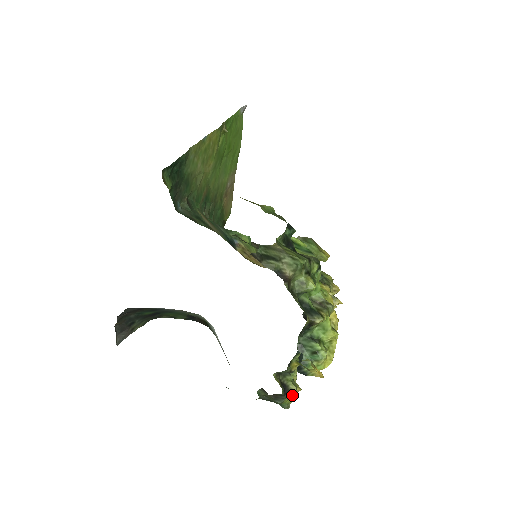
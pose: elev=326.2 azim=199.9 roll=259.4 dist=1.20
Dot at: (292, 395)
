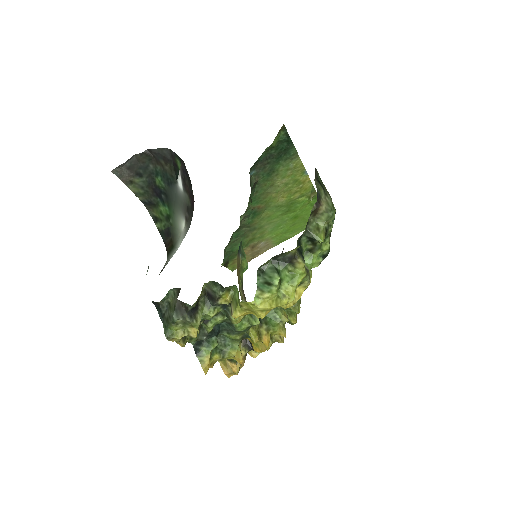
Dot at: (184, 332)
